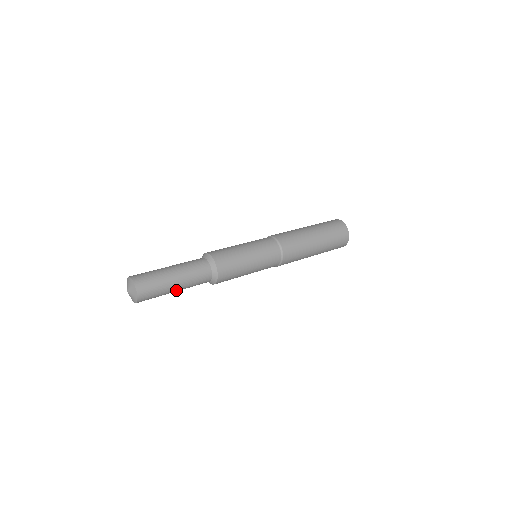
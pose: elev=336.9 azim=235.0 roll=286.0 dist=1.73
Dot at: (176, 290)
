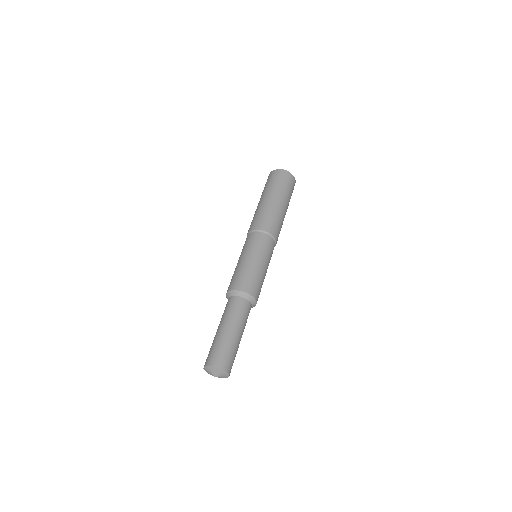
Dot at: occluded
